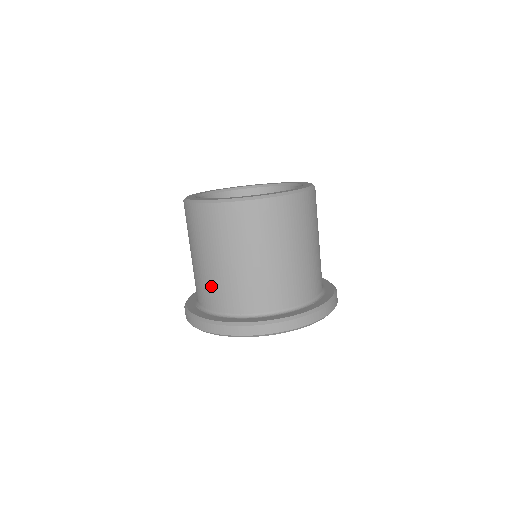
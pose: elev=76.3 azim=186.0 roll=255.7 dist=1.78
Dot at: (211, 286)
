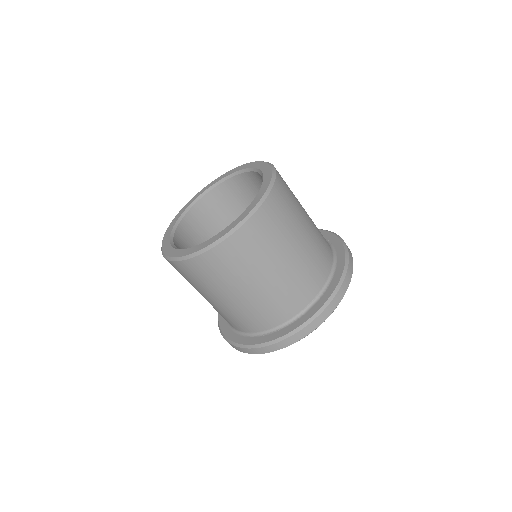
Dot at: (279, 299)
